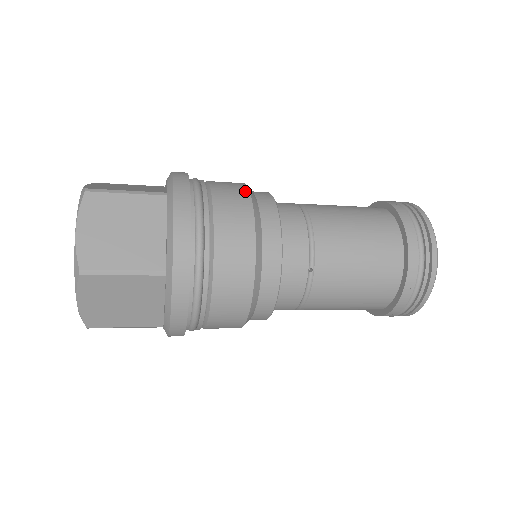
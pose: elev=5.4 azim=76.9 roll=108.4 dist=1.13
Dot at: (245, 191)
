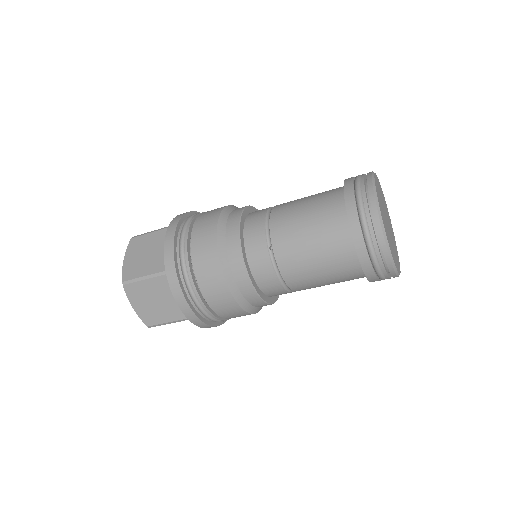
Dot at: (222, 208)
